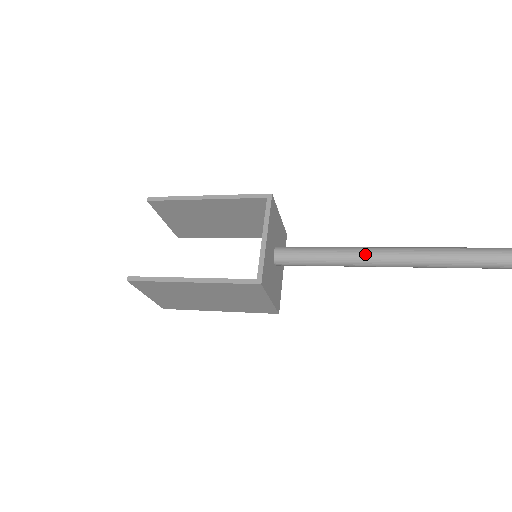
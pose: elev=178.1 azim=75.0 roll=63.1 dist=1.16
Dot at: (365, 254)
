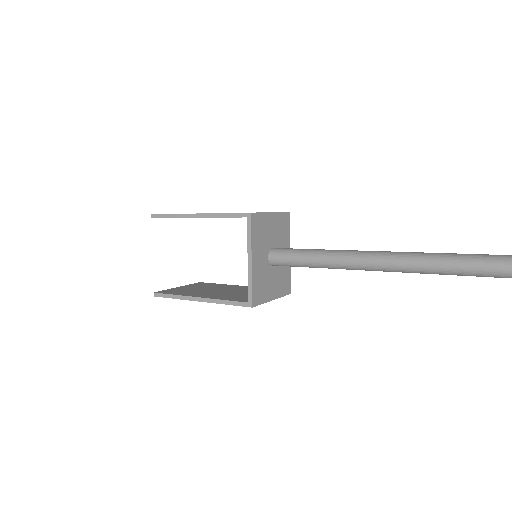
Dot at: (349, 262)
